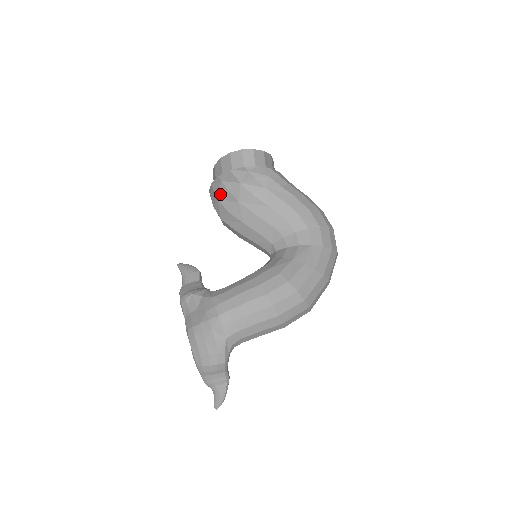
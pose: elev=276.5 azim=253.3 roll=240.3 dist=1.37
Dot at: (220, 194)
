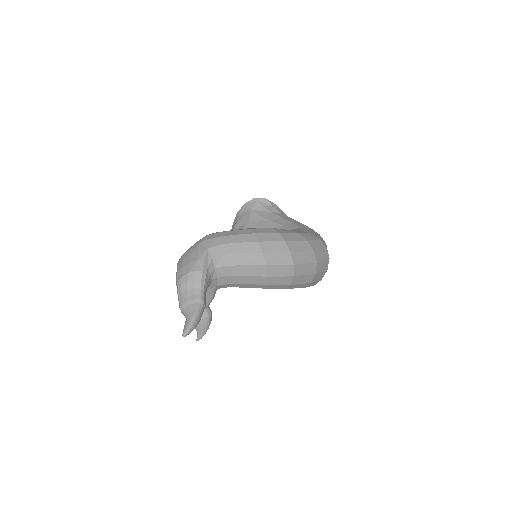
Dot at: (236, 225)
